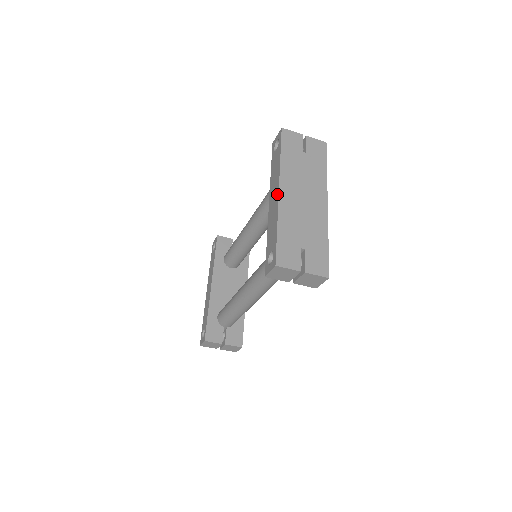
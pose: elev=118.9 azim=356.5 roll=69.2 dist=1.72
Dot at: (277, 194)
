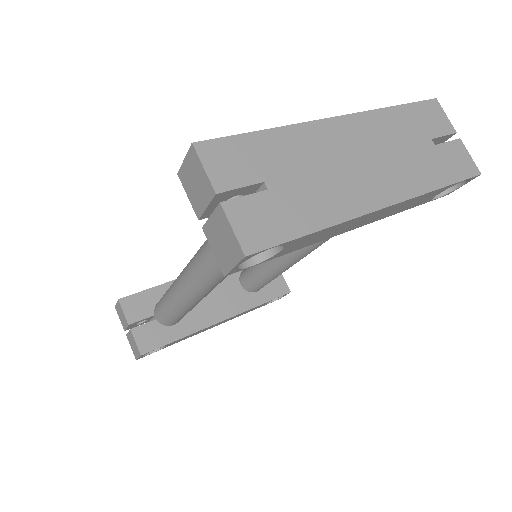
Dot at: (329, 120)
